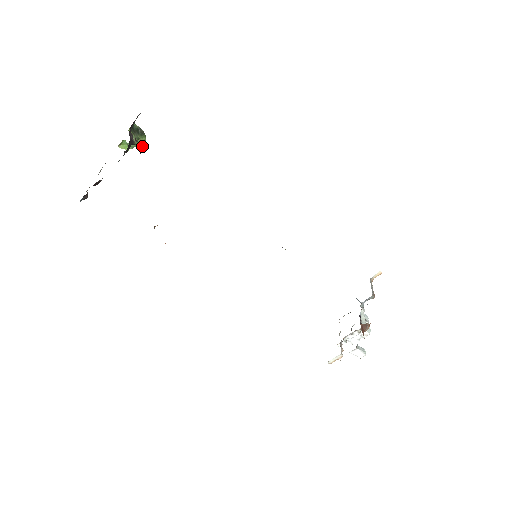
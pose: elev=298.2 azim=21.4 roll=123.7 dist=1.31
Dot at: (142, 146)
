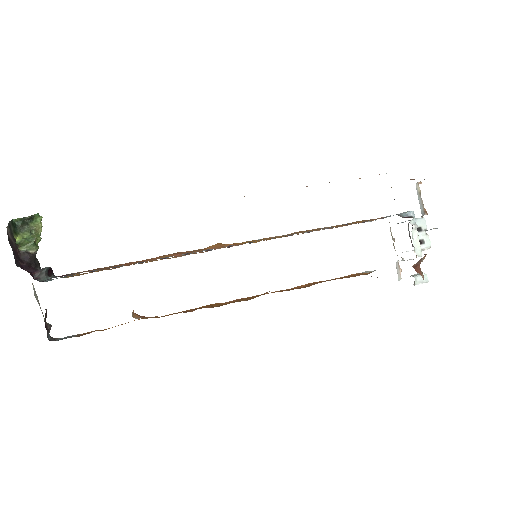
Dot at: (47, 273)
